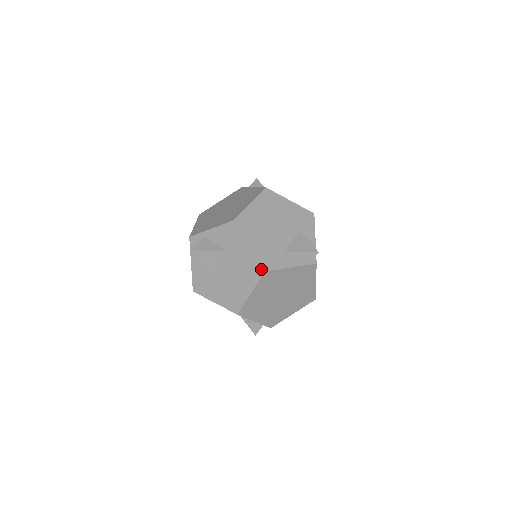
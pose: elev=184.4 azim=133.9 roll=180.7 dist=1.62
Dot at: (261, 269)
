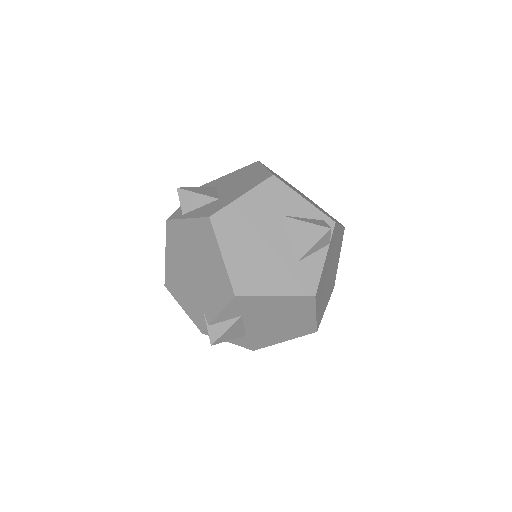
Dot at: (254, 163)
